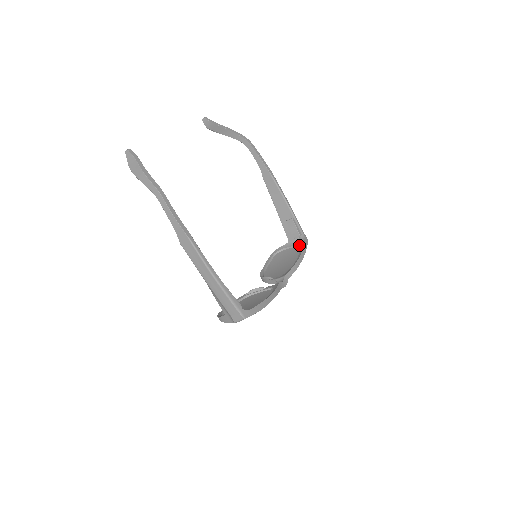
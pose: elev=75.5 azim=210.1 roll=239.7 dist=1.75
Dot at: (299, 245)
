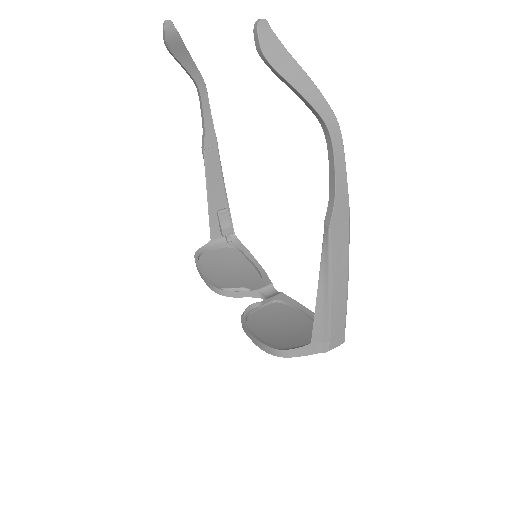
Dot at: (231, 245)
